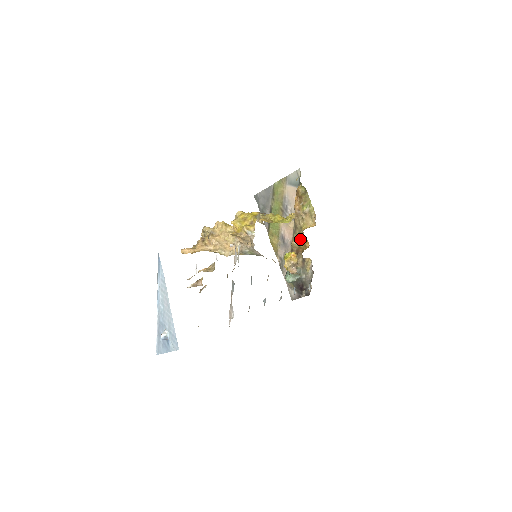
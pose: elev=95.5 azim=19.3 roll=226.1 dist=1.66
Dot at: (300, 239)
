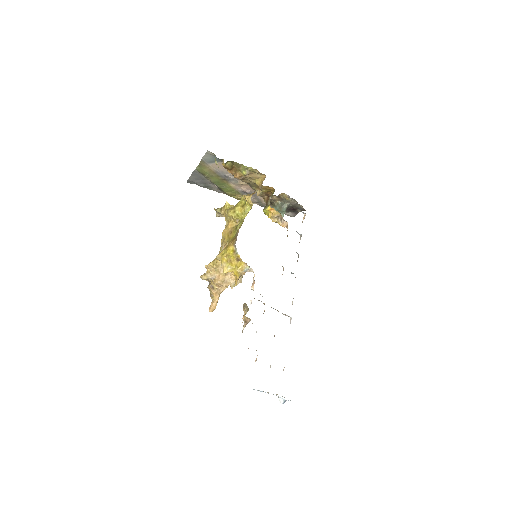
Dot at: (261, 189)
